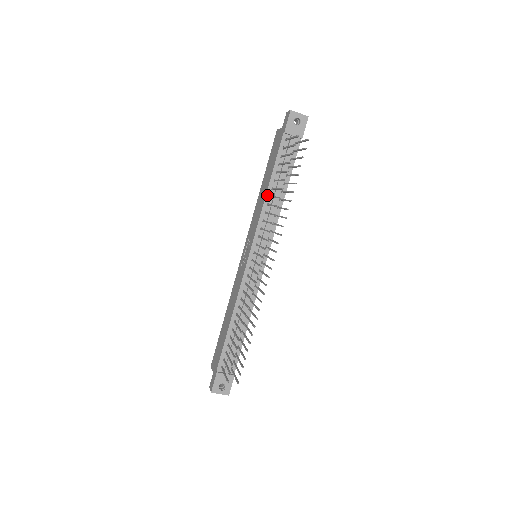
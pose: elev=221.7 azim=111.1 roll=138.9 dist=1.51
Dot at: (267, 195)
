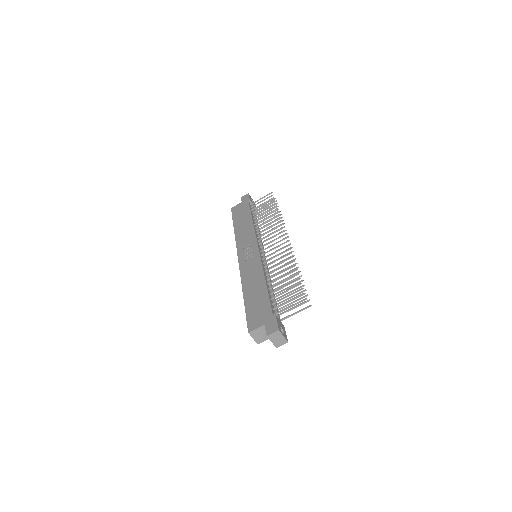
Dot at: (253, 223)
